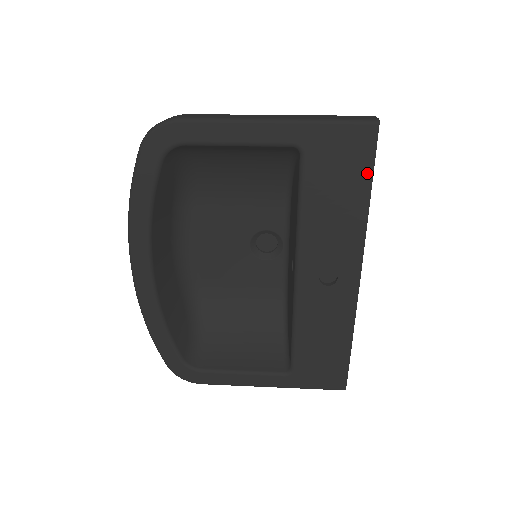
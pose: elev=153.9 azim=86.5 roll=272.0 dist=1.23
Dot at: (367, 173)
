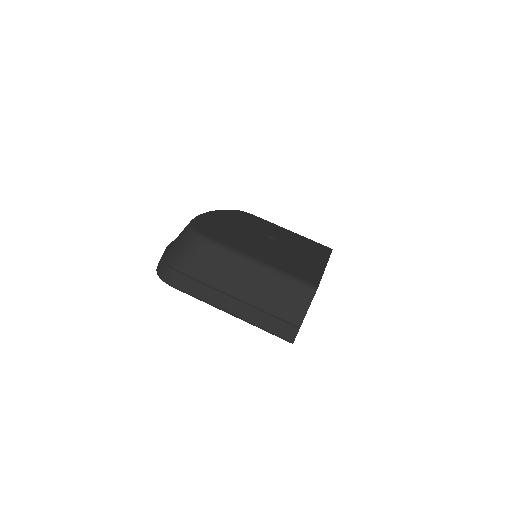
Dot at: occluded
